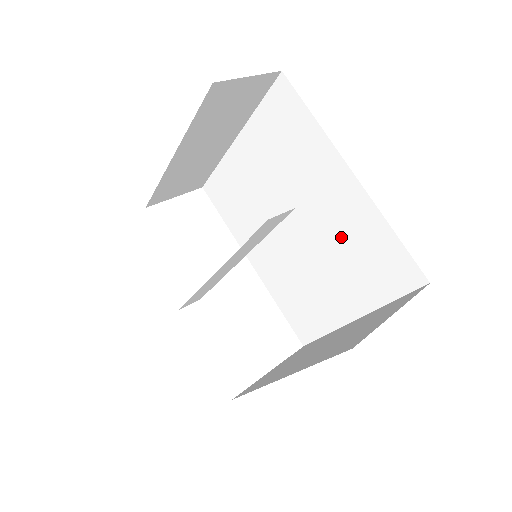
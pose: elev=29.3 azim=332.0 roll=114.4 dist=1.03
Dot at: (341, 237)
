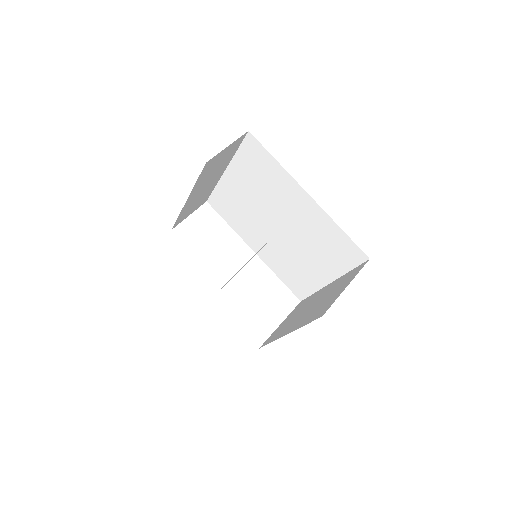
Dot at: (310, 233)
